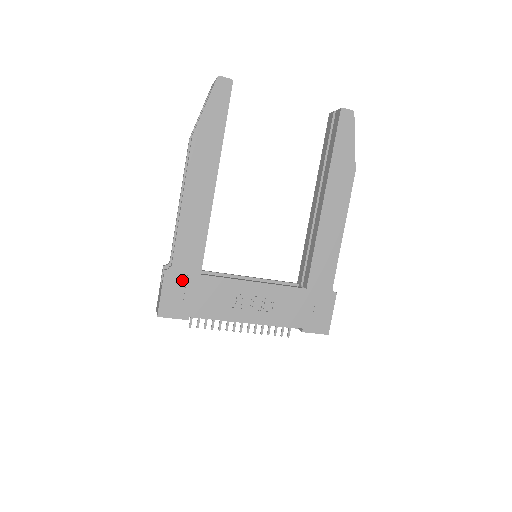
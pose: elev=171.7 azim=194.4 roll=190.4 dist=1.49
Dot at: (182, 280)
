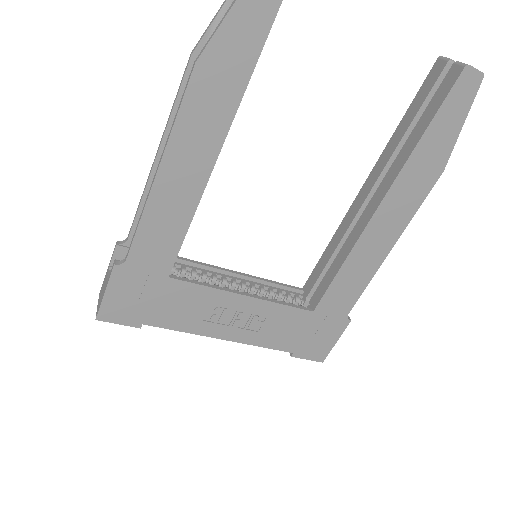
Dot at: (139, 280)
